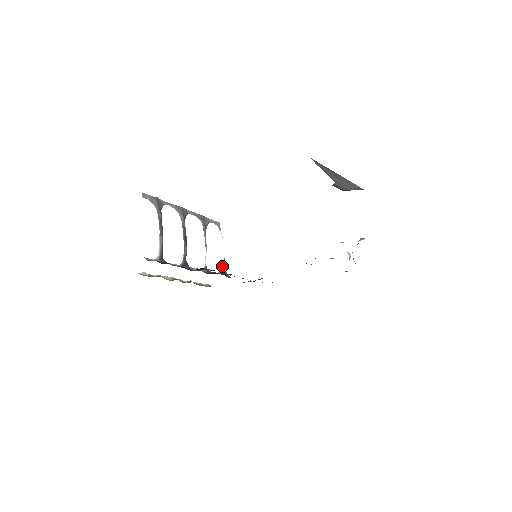
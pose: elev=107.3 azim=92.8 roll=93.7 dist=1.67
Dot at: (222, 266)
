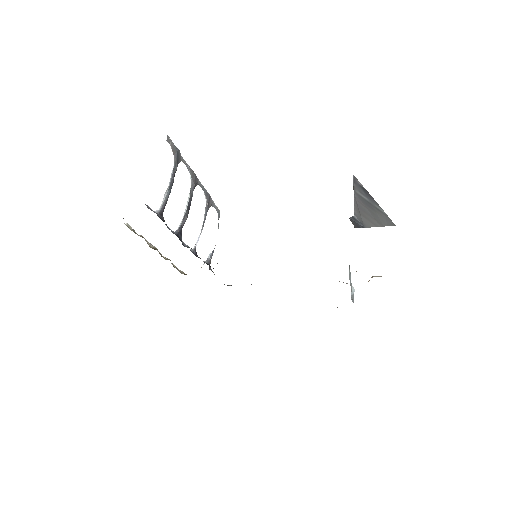
Dot at: (209, 256)
